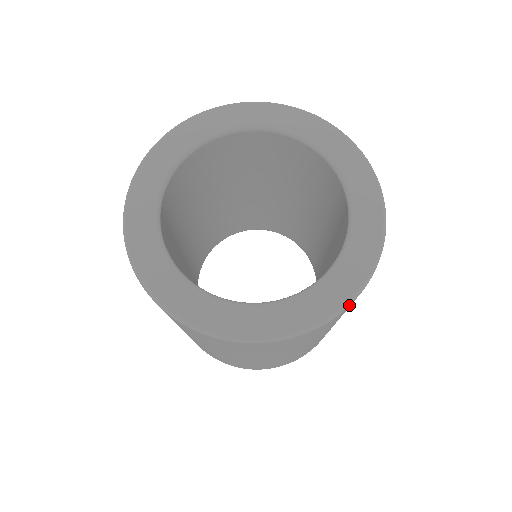
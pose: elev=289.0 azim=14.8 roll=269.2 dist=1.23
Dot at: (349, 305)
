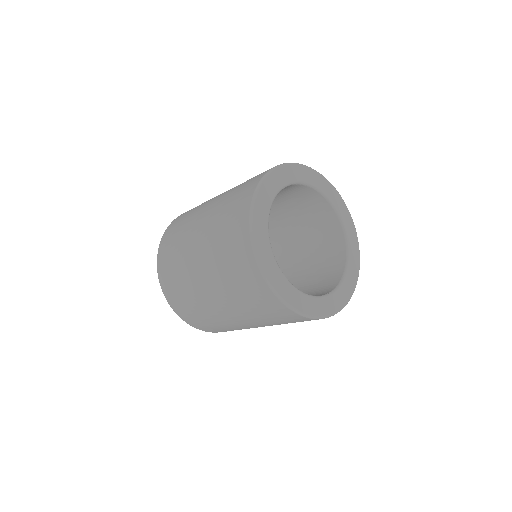
Dot at: occluded
